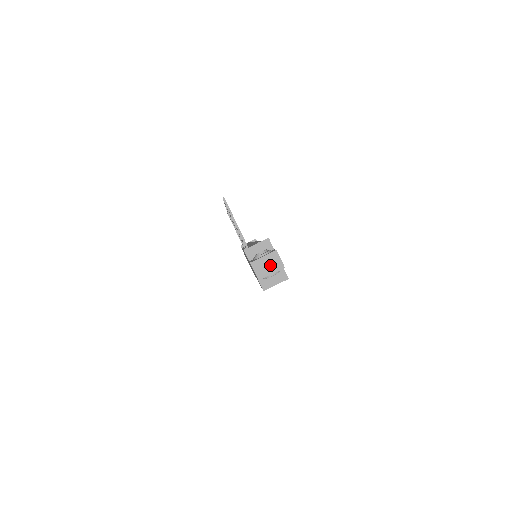
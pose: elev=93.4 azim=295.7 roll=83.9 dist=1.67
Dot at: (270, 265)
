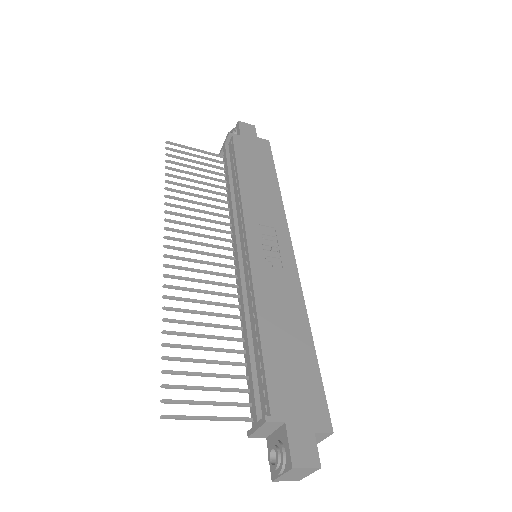
Dot at: (299, 474)
